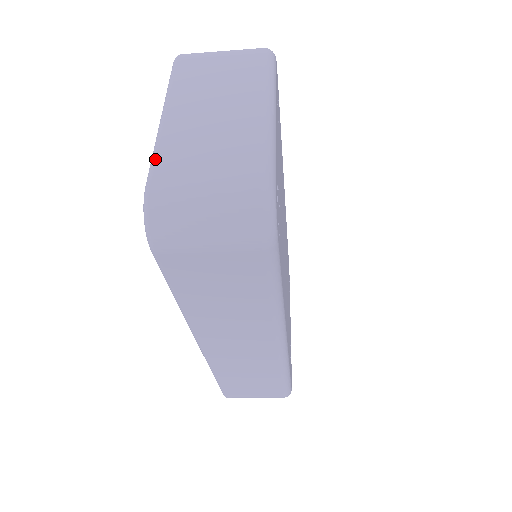
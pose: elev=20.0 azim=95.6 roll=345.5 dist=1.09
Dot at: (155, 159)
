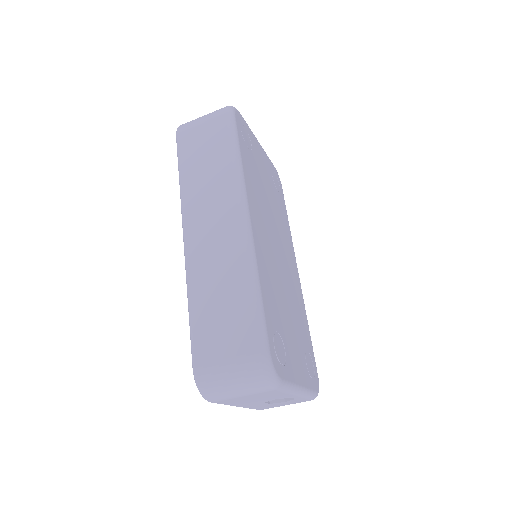
Dot at: occluded
